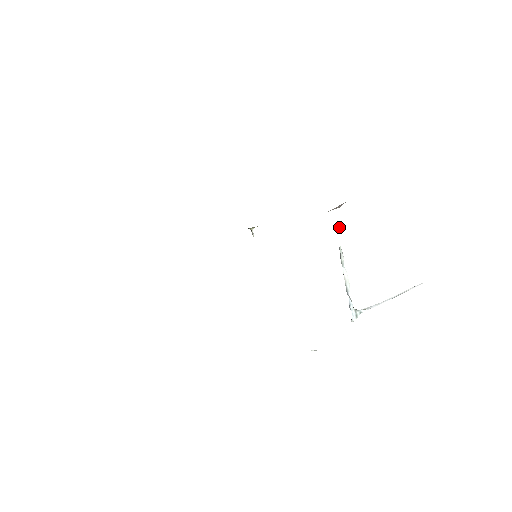
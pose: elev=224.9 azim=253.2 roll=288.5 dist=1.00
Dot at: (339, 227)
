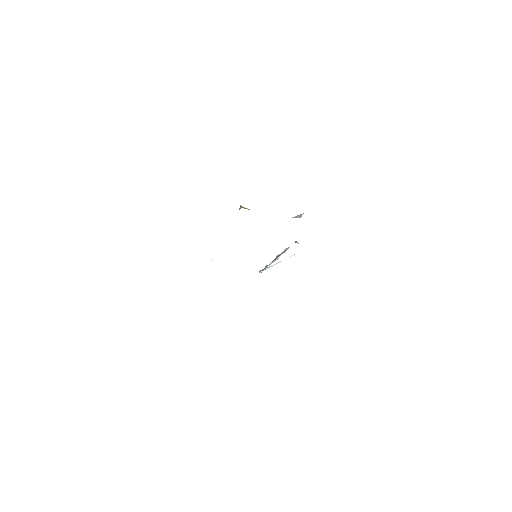
Dot at: occluded
